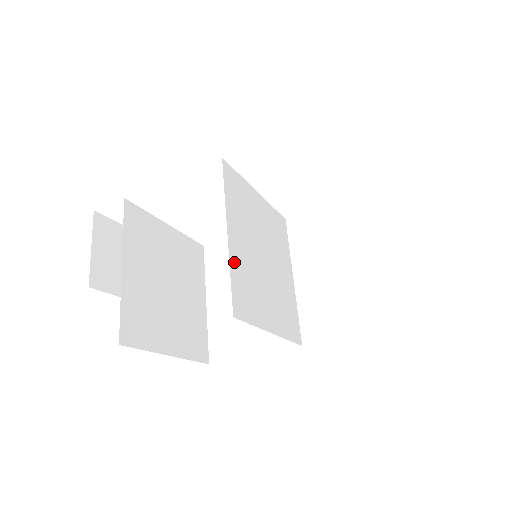
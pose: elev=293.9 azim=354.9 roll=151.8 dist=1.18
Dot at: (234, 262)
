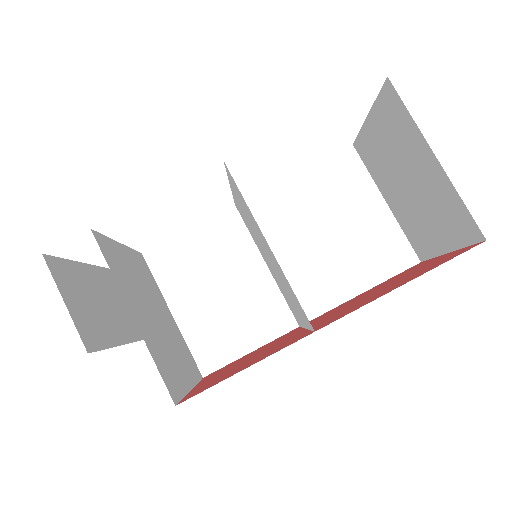
Dot at: (283, 274)
